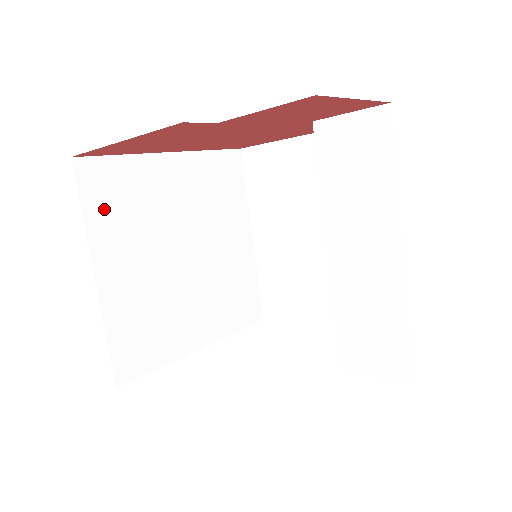
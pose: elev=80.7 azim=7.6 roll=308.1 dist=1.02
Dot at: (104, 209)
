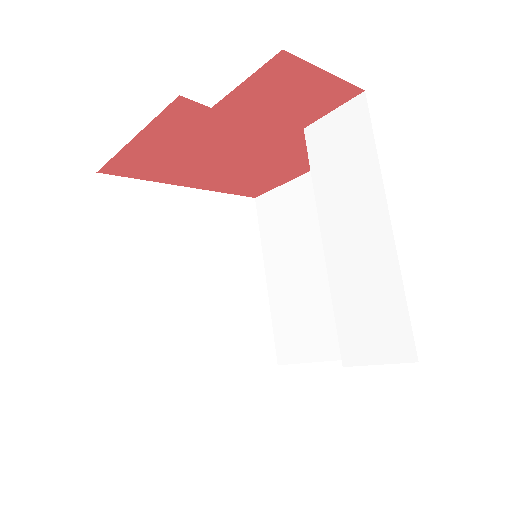
Dot at: (120, 220)
